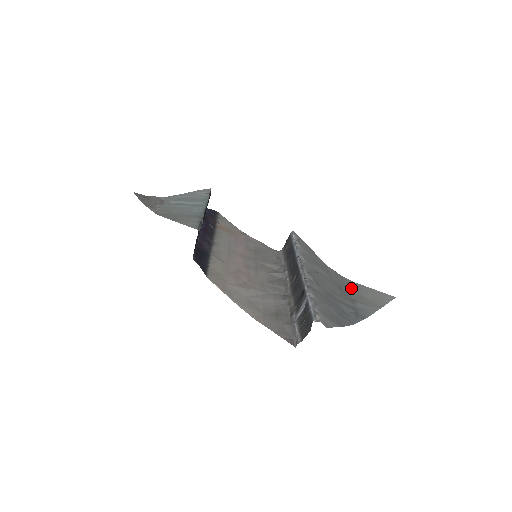
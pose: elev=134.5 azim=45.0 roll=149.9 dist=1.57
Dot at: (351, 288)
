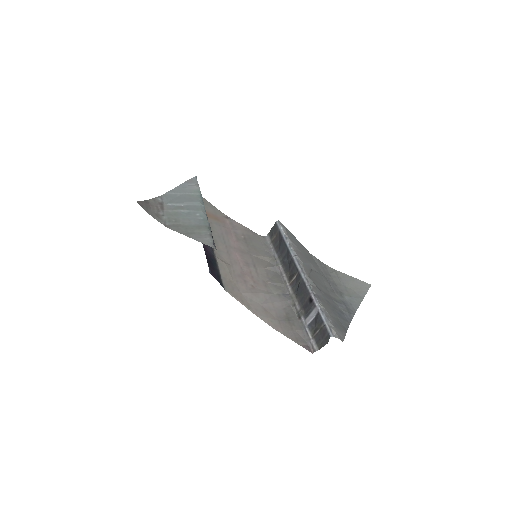
Dot at: (335, 278)
